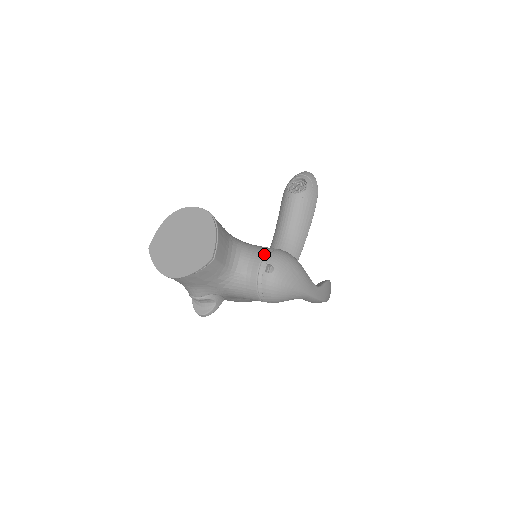
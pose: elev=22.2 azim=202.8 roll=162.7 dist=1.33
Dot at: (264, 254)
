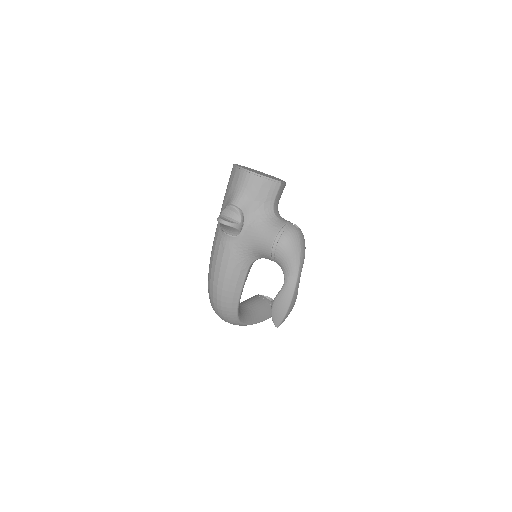
Dot at: occluded
